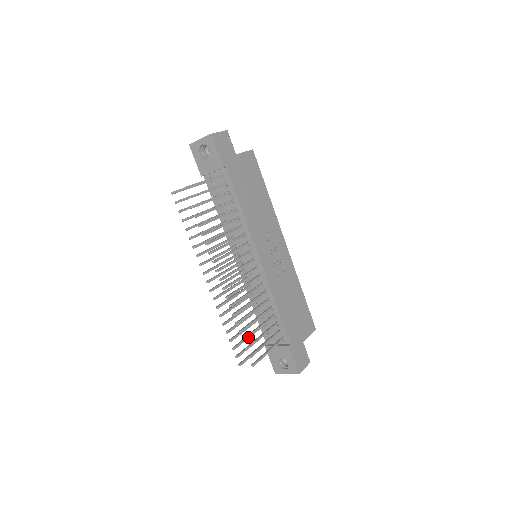
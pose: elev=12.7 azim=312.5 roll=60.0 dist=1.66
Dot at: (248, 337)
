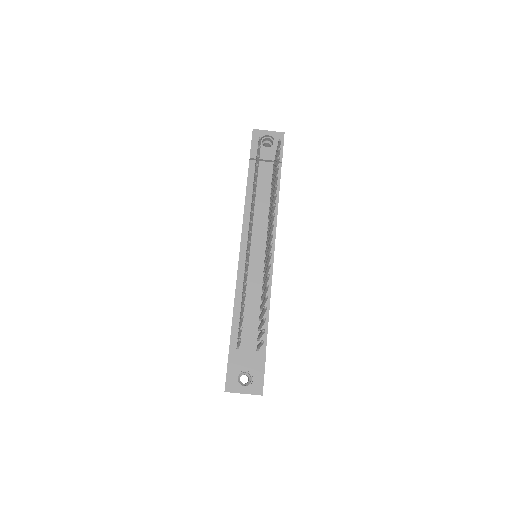
Dot at: occluded
